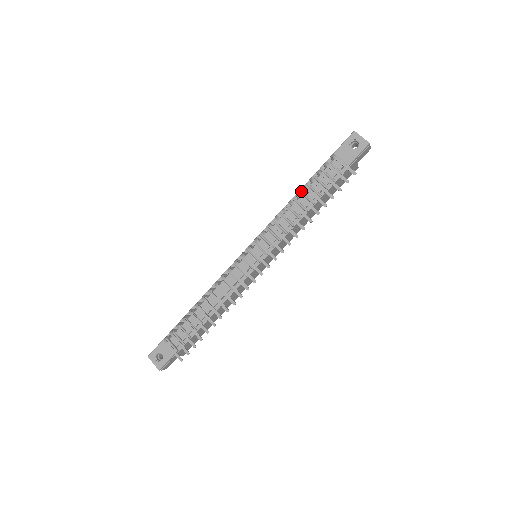
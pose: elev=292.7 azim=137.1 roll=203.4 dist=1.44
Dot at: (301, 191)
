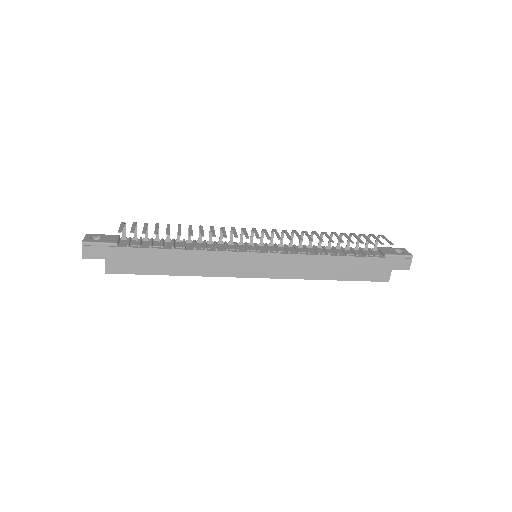
Dot at: occluded
